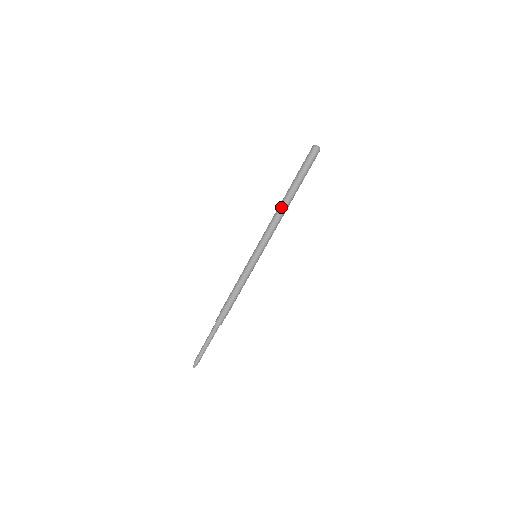
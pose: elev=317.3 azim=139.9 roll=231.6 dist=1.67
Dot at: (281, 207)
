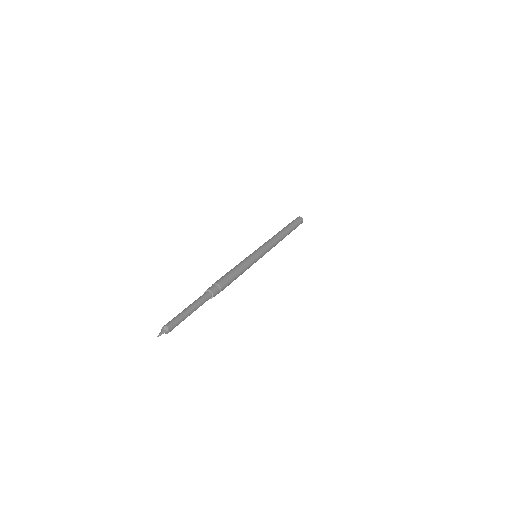
Dot at: (278, 233)
